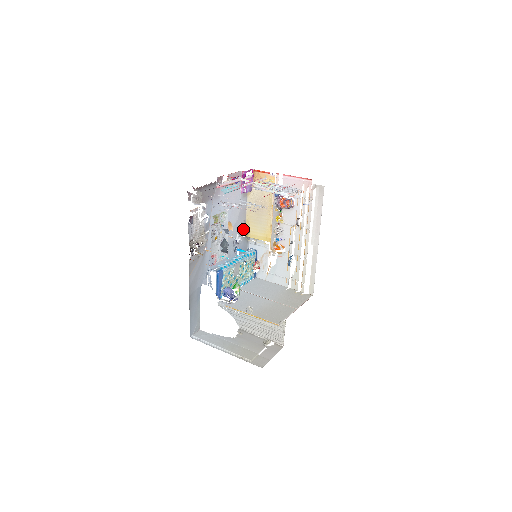
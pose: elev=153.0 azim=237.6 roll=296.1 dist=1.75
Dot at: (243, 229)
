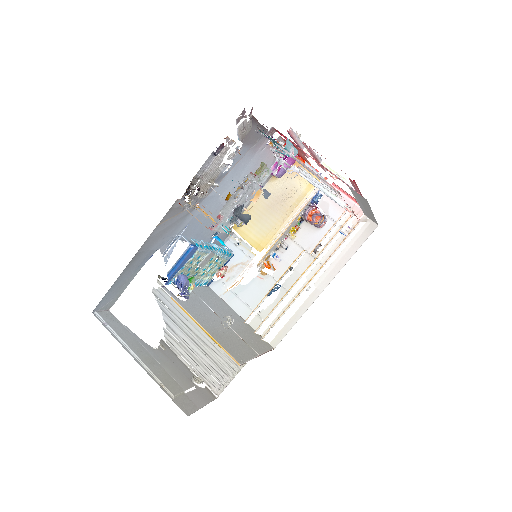
Dot at: occluded
